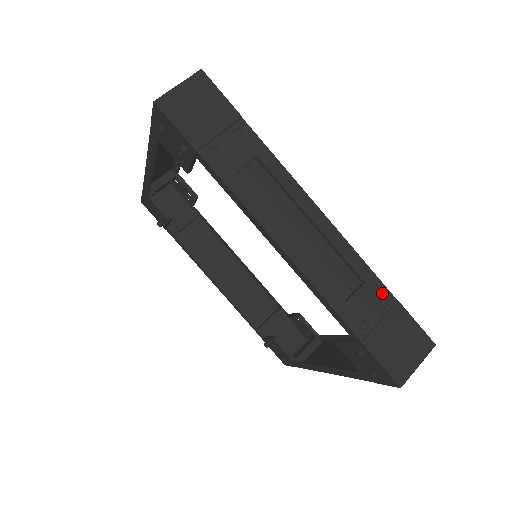
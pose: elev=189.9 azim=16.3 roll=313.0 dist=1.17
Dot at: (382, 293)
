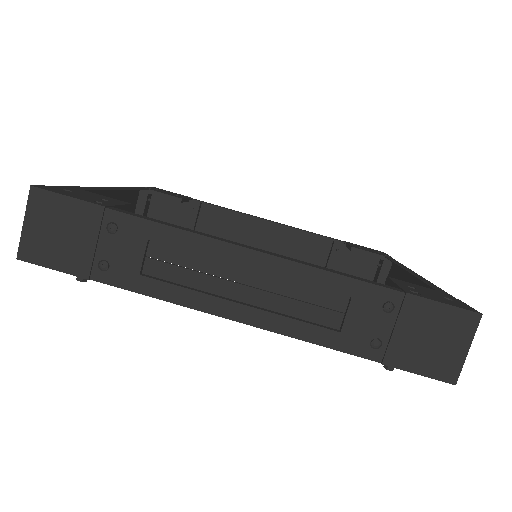
Dot at: (380, 296)
